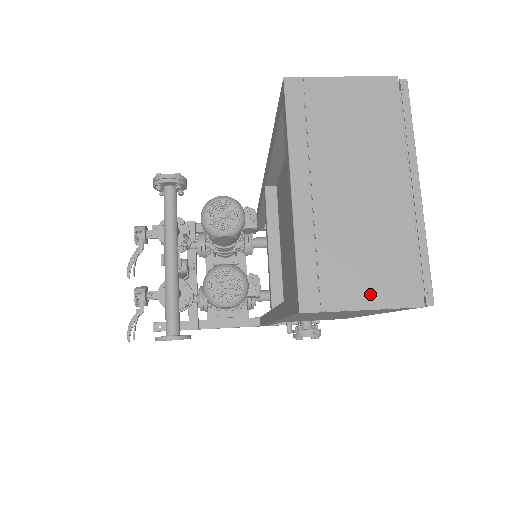
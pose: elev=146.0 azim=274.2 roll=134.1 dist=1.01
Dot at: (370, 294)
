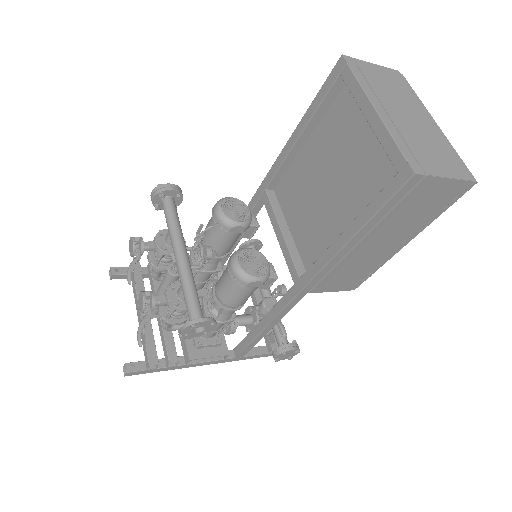
Dot at: (445, 170)
